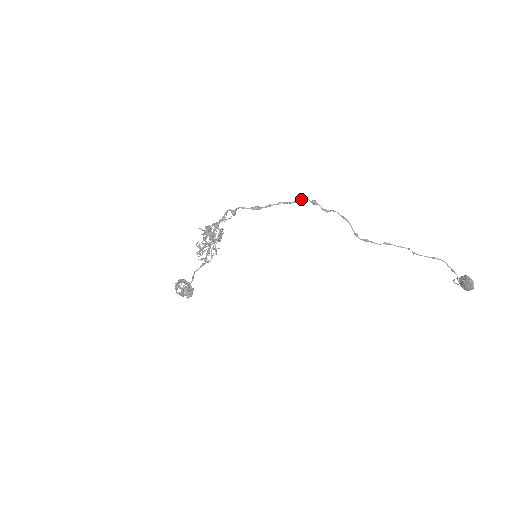
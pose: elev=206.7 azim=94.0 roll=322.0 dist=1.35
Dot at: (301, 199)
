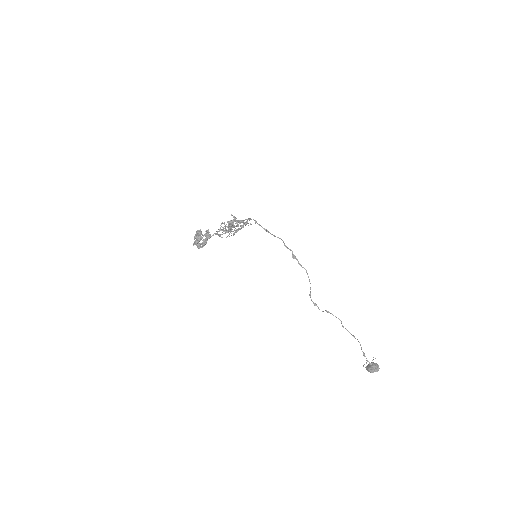
Dot at: (289, 249)
